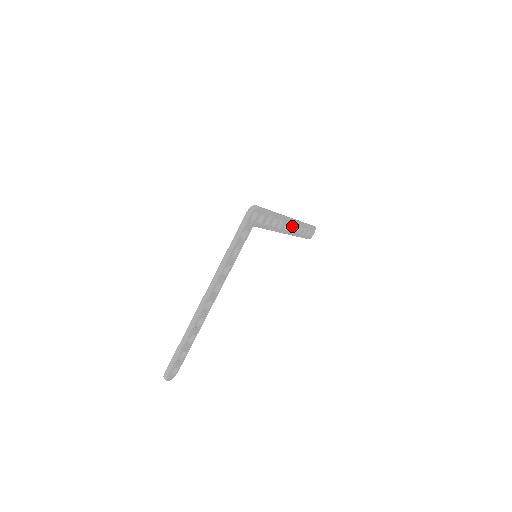
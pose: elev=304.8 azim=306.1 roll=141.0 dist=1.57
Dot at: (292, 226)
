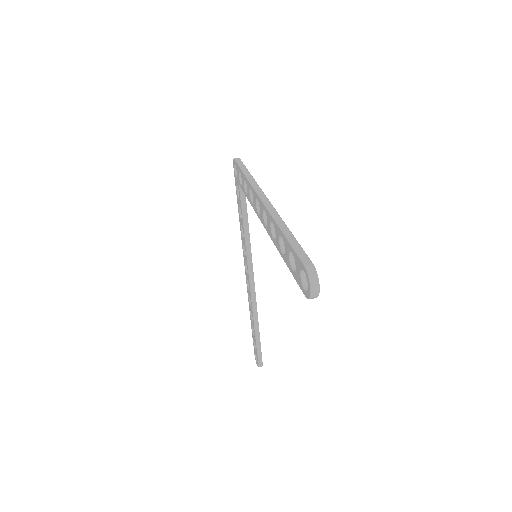
Dot at: occluded
